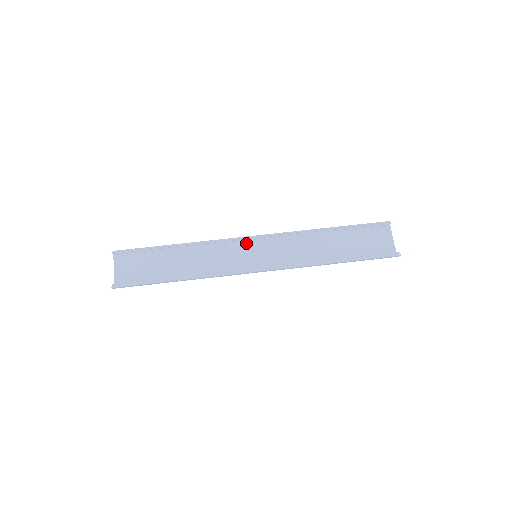
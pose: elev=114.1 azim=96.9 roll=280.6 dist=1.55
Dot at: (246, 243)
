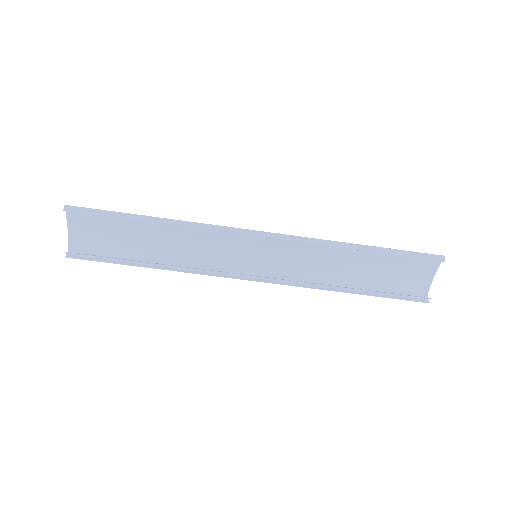
Dot at: (248, 236)
